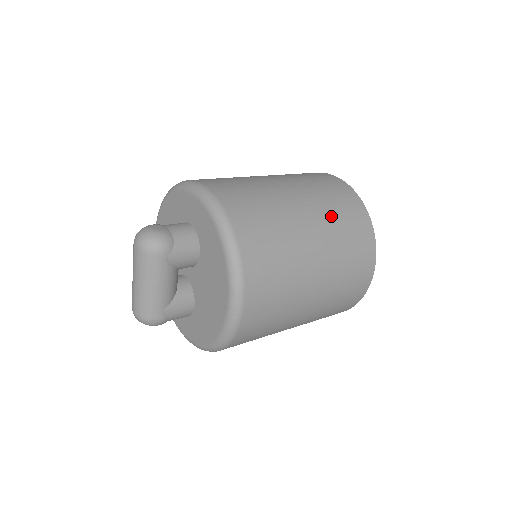
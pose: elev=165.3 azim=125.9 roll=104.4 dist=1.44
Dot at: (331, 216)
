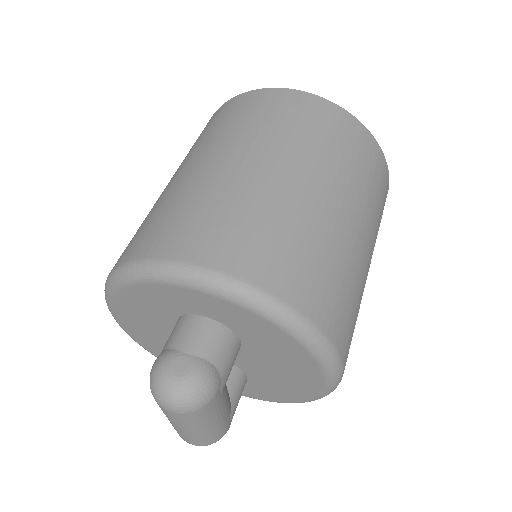
Dot at: (347, 172)
